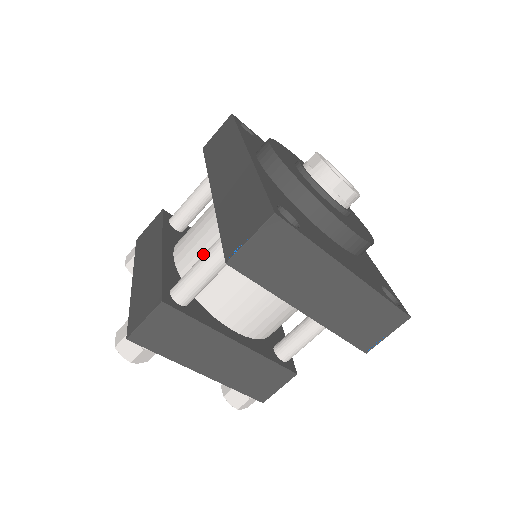
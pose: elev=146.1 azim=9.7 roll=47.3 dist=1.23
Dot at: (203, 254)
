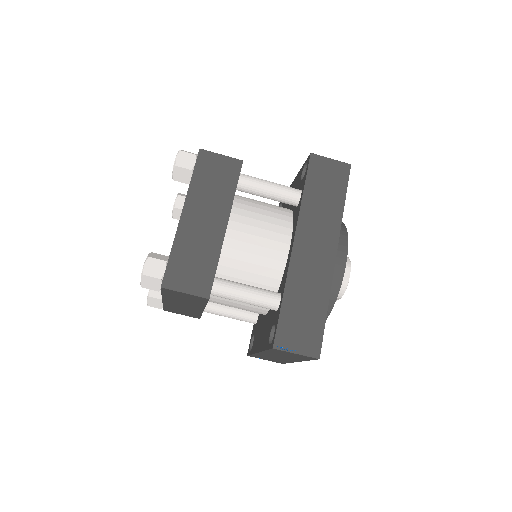
Dot at: (247, 267)
